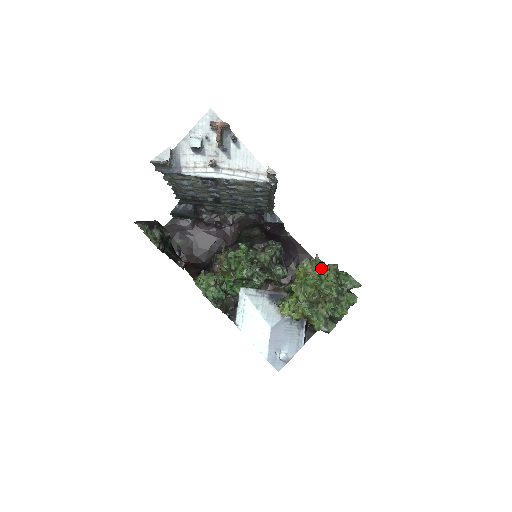
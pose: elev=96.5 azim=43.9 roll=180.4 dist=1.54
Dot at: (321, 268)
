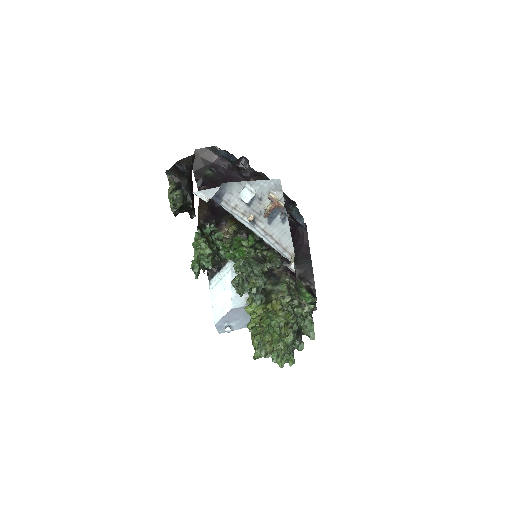
Dot at: (290, 323)
